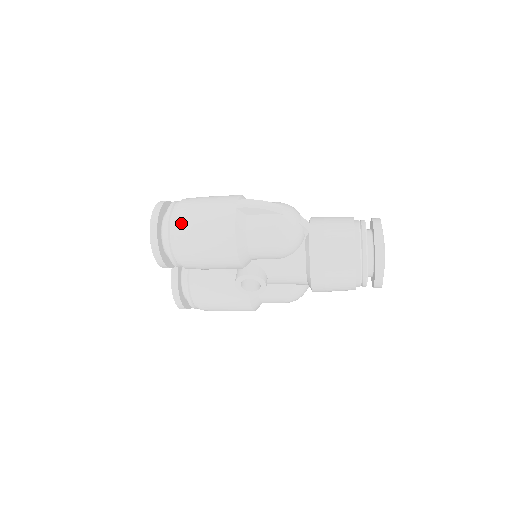
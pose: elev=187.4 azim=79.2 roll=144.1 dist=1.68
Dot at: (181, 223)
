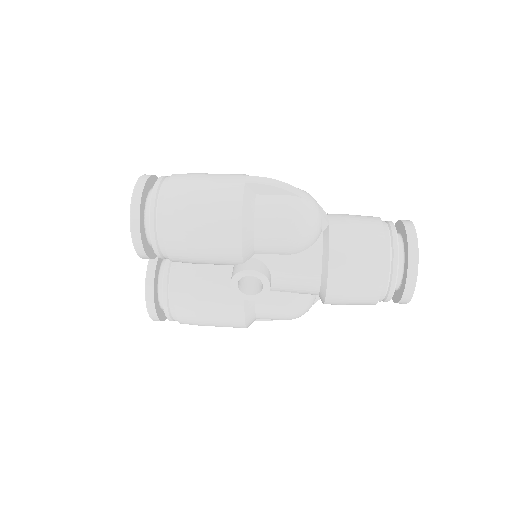
Dot at: (173, 195)
